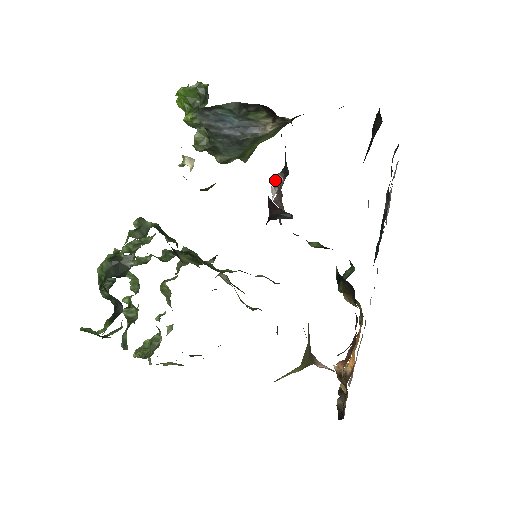
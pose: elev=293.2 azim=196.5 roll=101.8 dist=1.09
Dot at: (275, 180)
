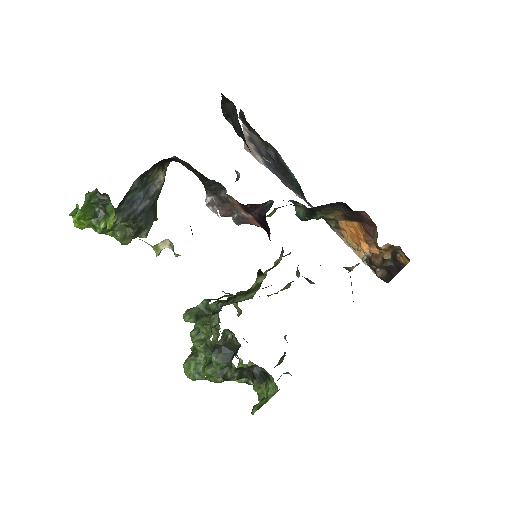
Dot at: (209, 203)
